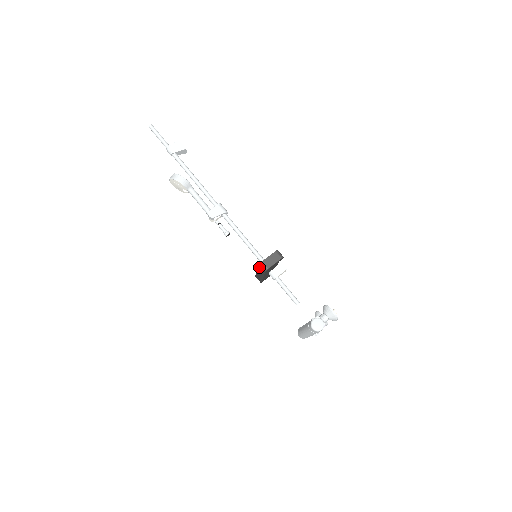
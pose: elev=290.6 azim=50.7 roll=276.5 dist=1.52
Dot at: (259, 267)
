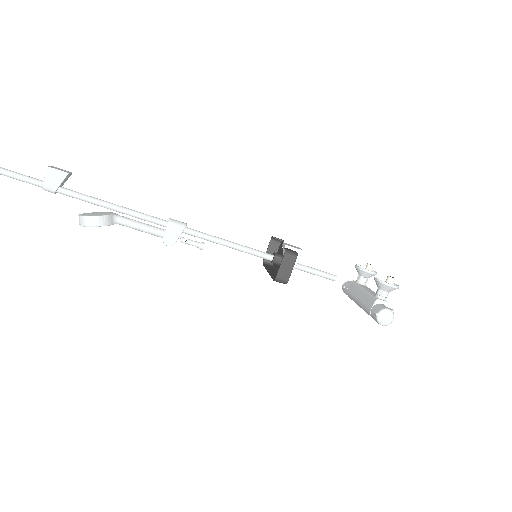
Dot at: (273, 279)
